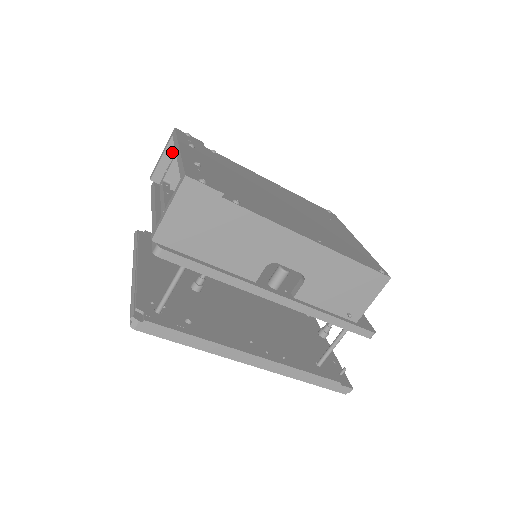
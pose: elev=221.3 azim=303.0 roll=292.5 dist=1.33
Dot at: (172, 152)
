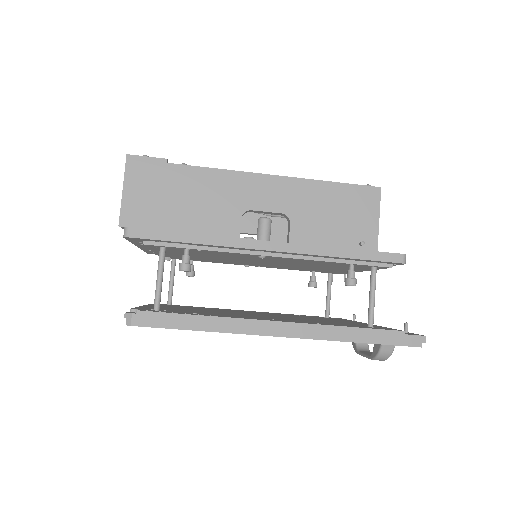
Dot at: occluded
